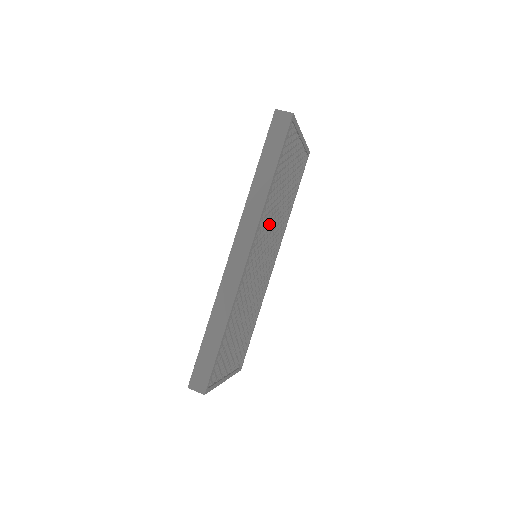
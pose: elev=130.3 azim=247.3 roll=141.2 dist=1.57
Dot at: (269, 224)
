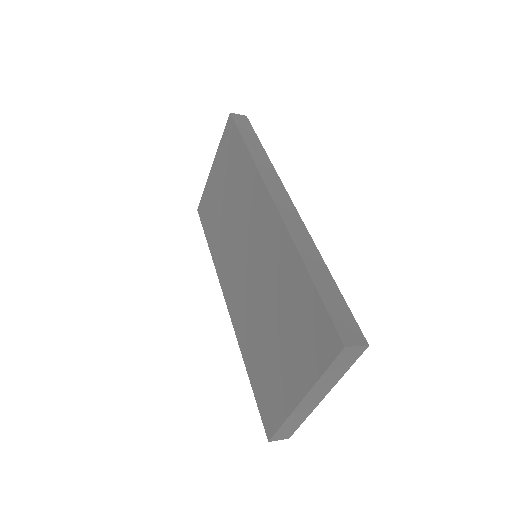
Dot at: occluded
